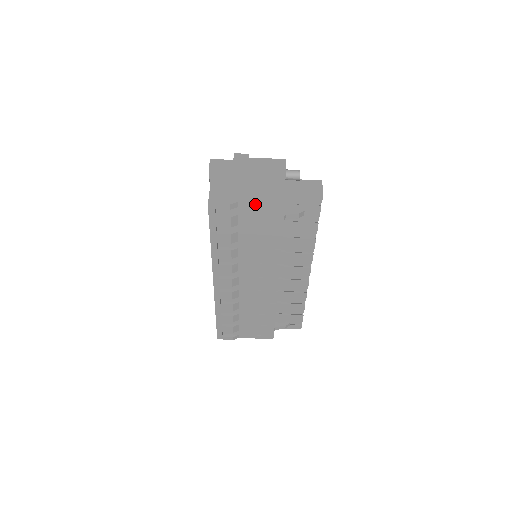
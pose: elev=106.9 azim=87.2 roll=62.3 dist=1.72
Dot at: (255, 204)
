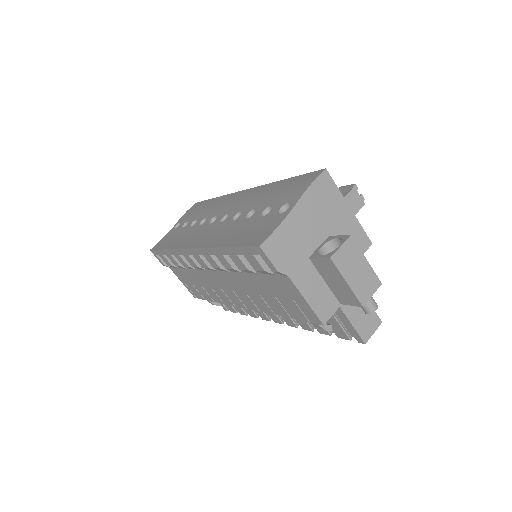
Dot at: (300, 294)
